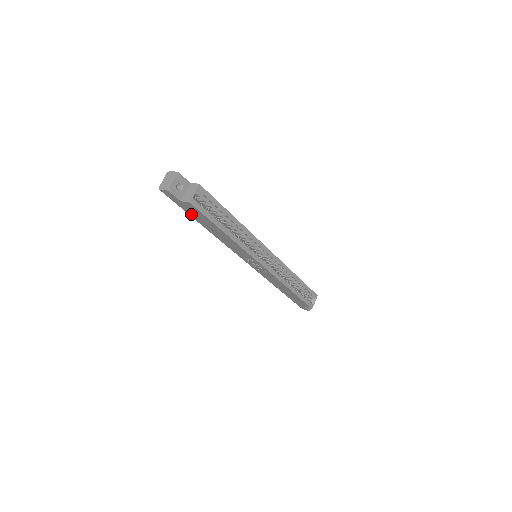
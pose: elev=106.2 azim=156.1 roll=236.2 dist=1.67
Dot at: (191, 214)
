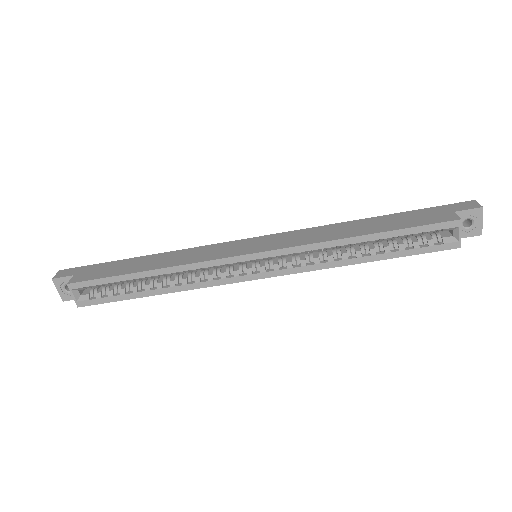
Dot at: occluded
